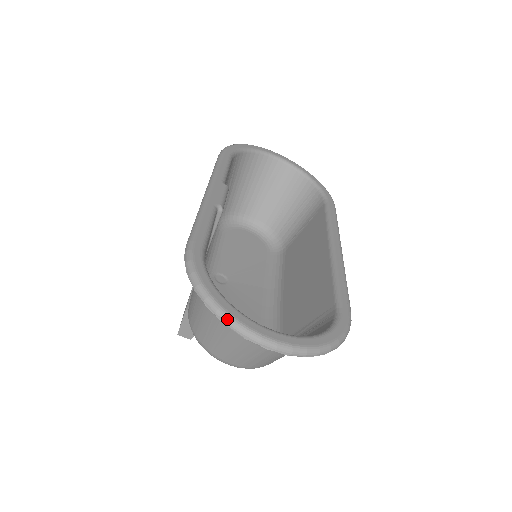
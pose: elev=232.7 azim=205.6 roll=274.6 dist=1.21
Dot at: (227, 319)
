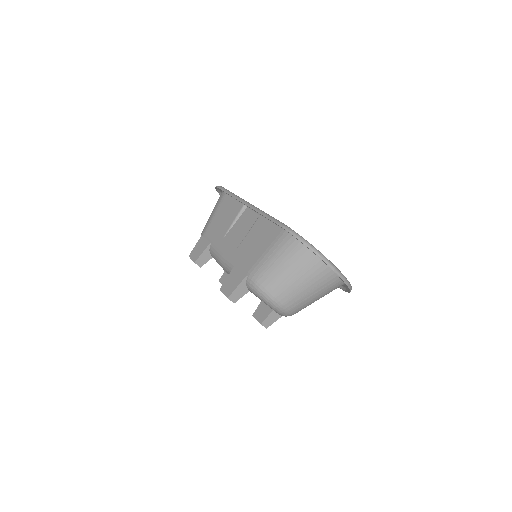
Dot at: (327, 259)
